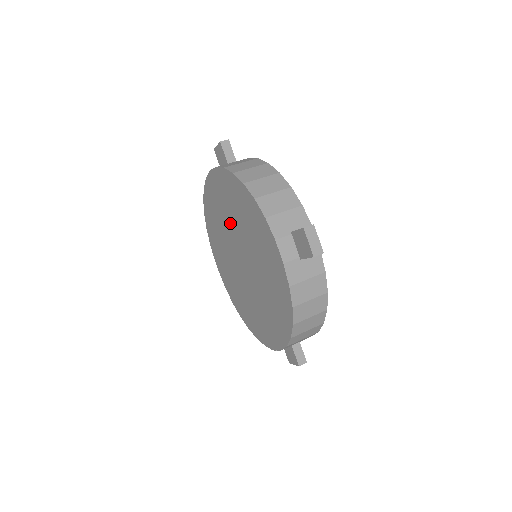
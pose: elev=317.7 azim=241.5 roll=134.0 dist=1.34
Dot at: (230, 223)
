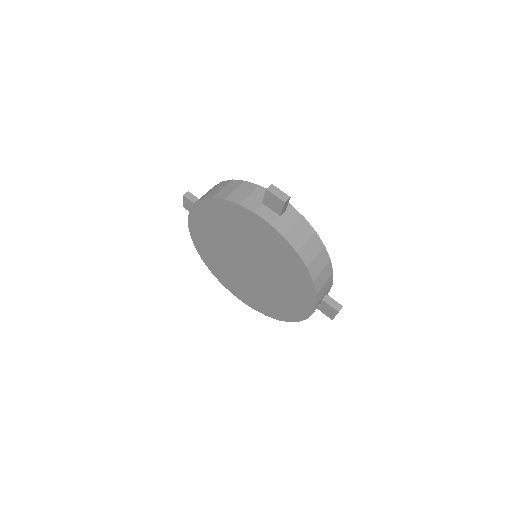
Dot at: (223, 243)
